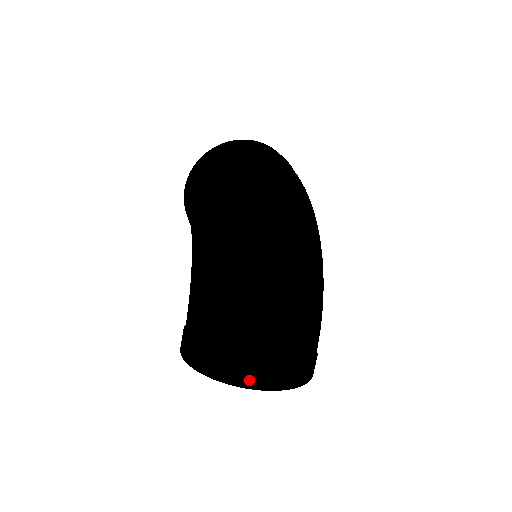
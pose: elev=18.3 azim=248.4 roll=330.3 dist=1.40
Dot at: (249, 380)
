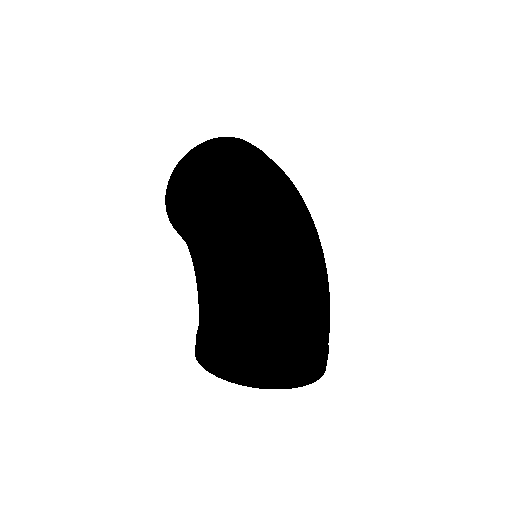
Dot at: (282, 381)
